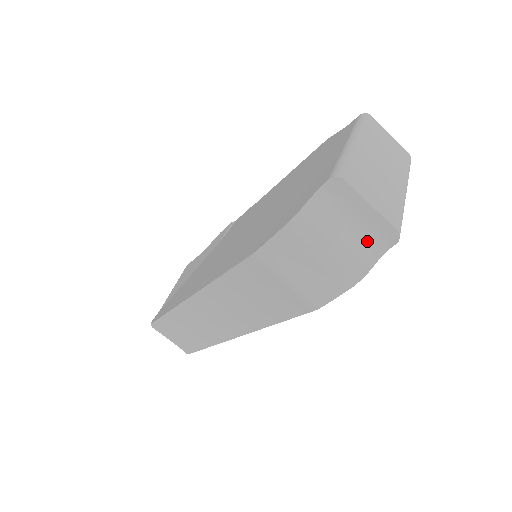
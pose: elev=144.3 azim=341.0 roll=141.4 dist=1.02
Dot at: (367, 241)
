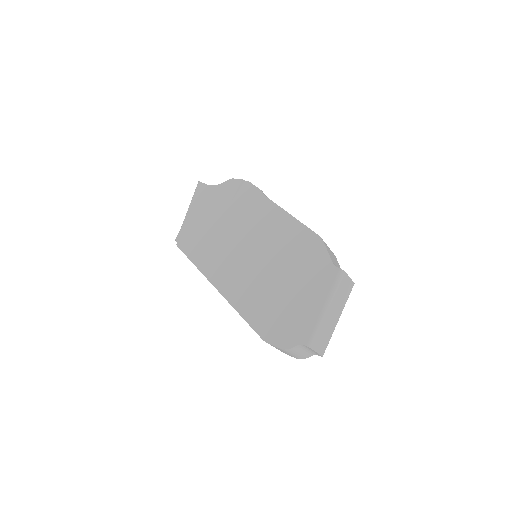
Dot at: (310, 353)
